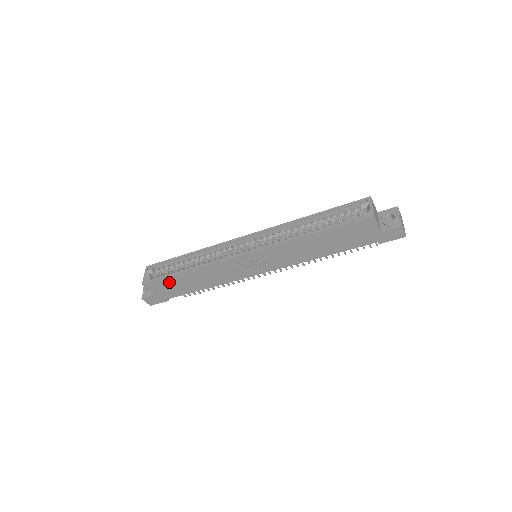
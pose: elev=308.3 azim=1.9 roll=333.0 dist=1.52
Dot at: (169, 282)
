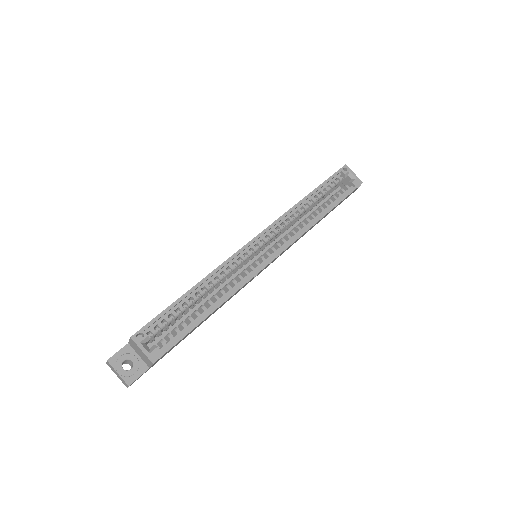
Dot at: (183, 338)
